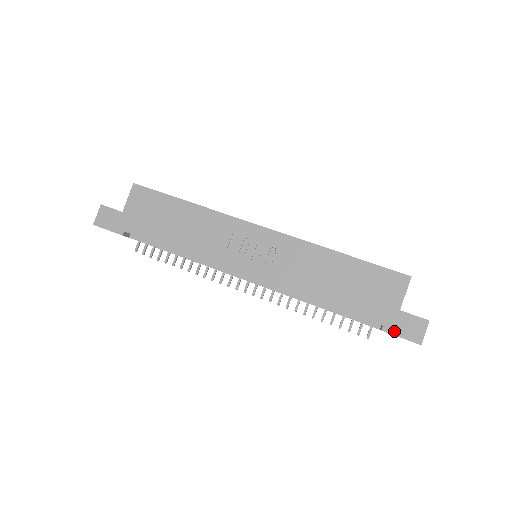
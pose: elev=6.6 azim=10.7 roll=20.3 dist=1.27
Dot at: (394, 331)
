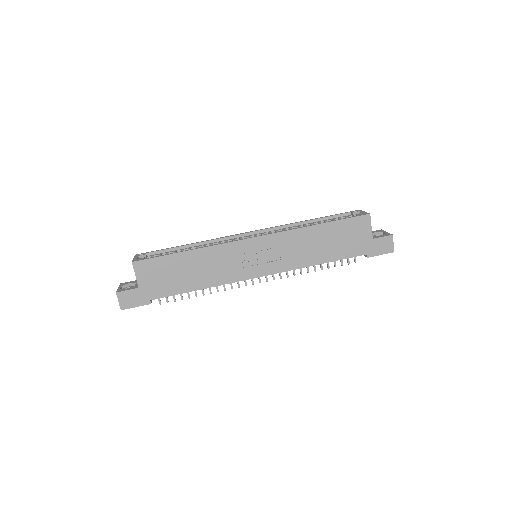
Dot at: (375, 254)
